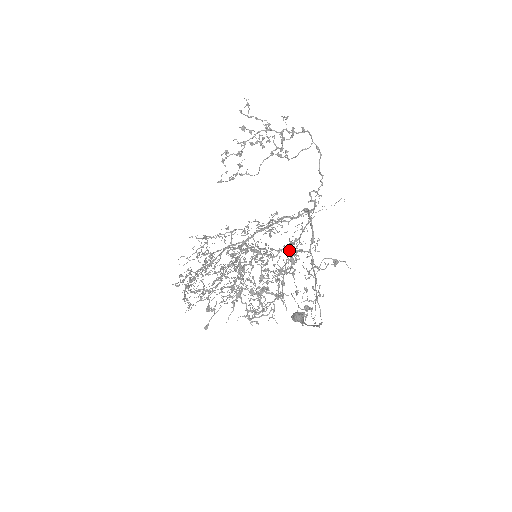
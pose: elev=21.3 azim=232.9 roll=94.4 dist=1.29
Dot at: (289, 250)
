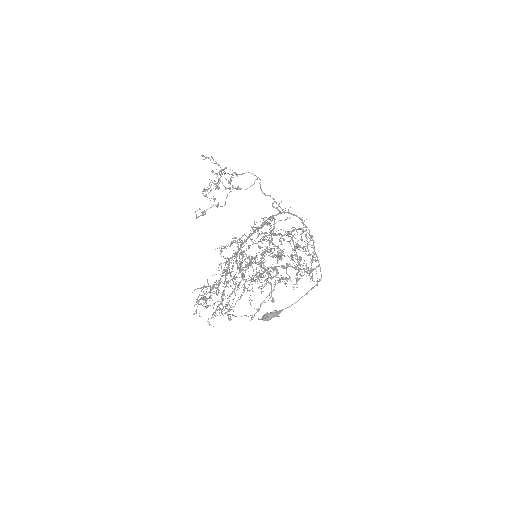
Dot at: (293, 231)
